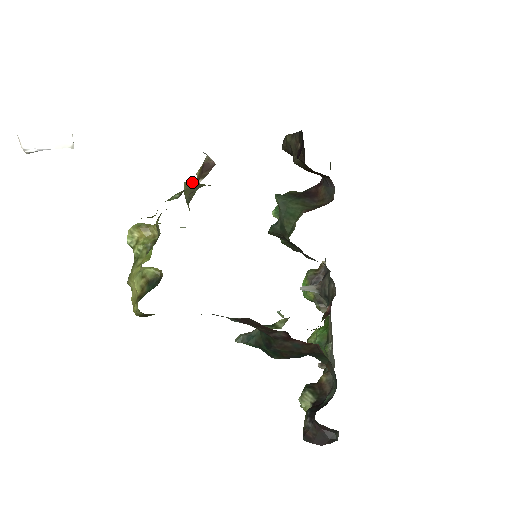
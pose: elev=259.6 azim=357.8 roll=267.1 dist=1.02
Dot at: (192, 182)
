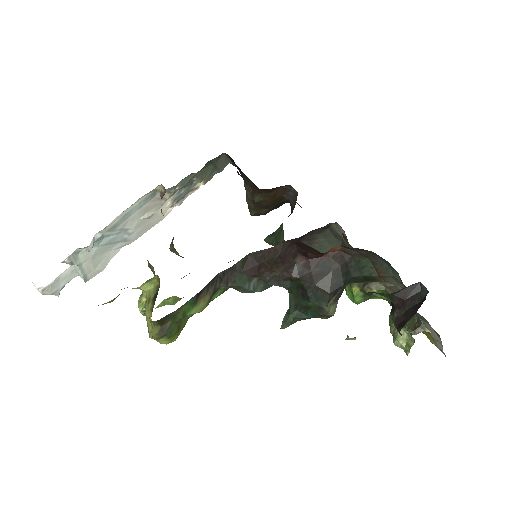
Dot at: occluded
